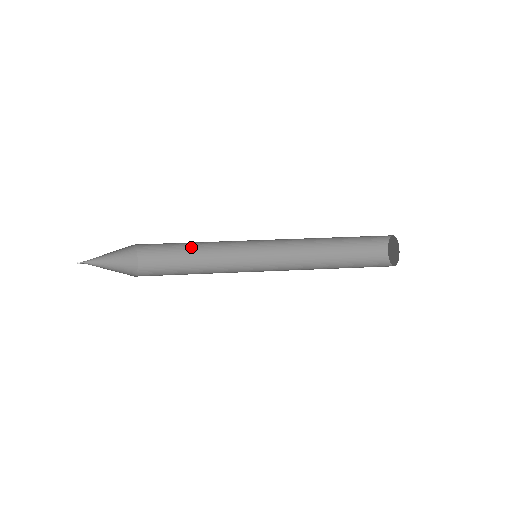
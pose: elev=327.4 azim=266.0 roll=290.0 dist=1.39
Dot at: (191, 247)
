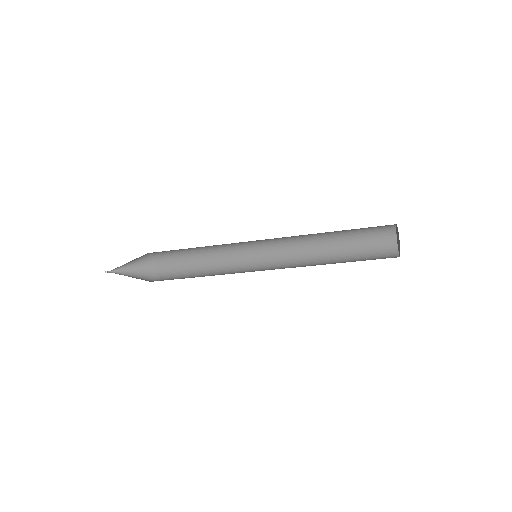
Dot at: (201, 275)
